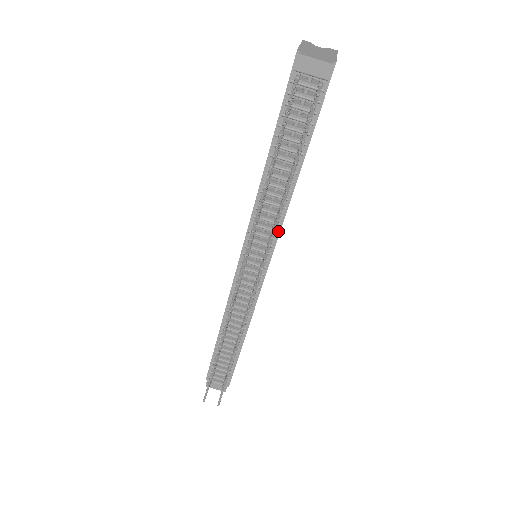
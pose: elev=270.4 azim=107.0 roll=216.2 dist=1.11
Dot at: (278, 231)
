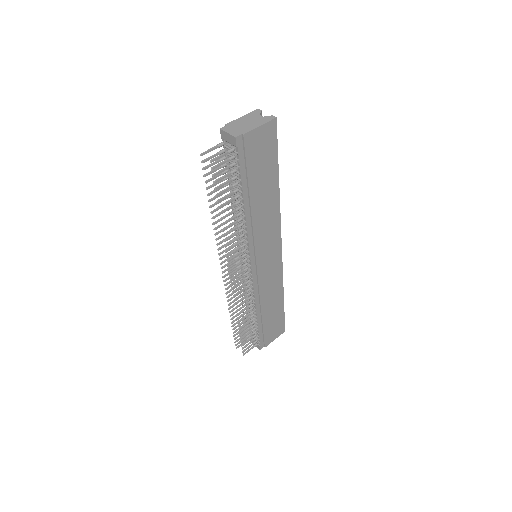
Dot at: (253, 242)
